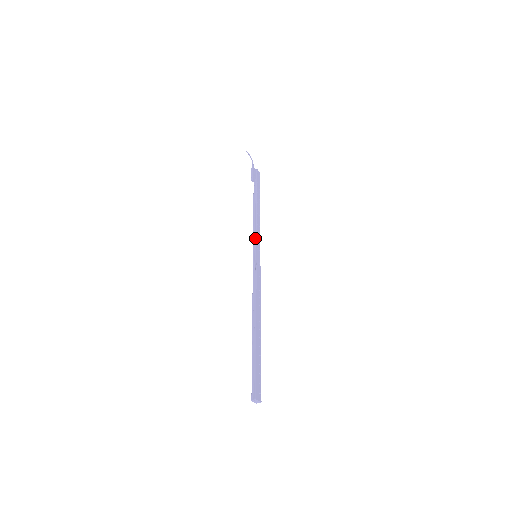
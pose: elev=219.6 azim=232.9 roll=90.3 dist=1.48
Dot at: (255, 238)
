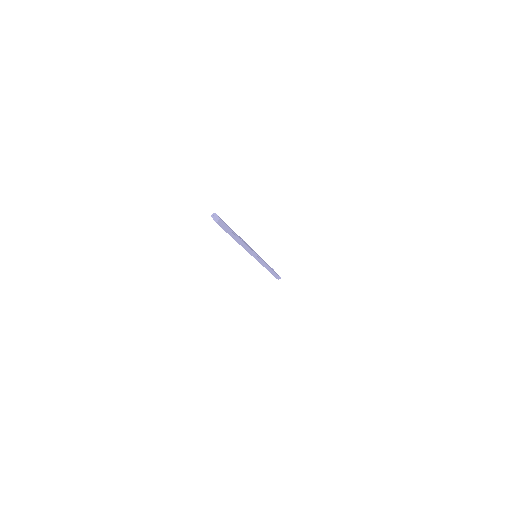
Dot at: occluded
